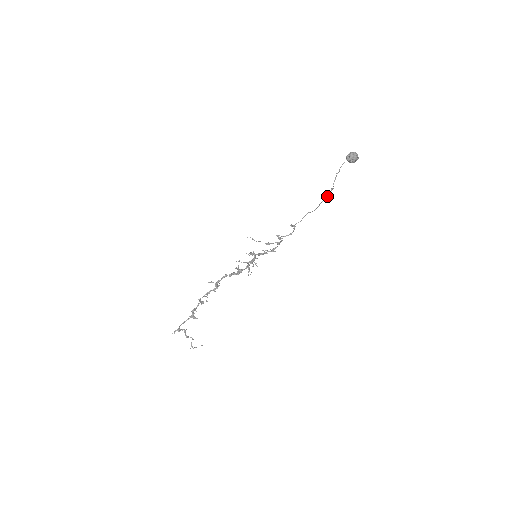
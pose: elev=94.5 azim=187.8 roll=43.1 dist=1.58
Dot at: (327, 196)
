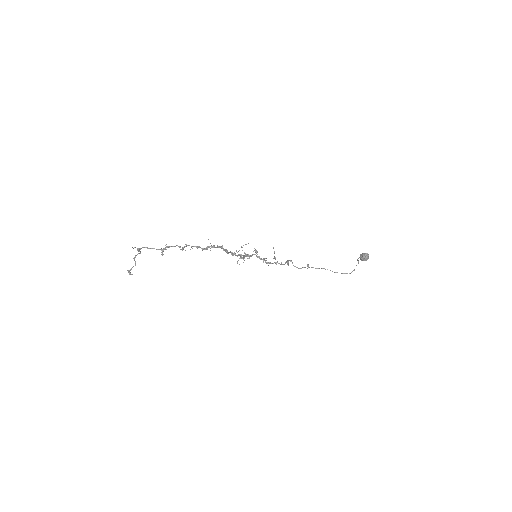
Dot at: (351, 272)
